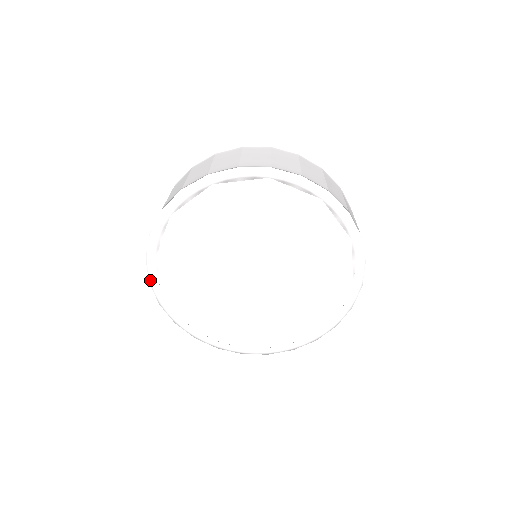
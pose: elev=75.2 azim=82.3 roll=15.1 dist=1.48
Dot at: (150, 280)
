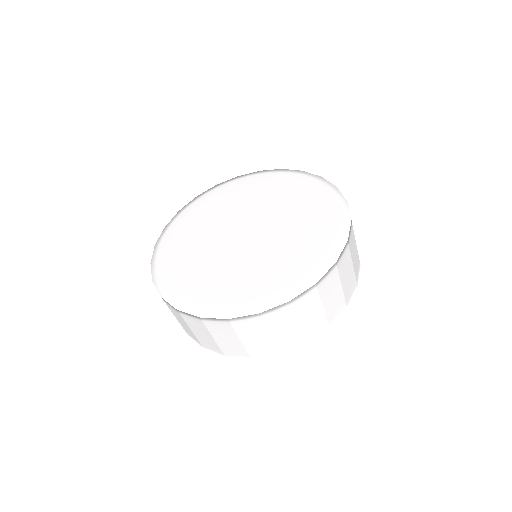
Dot at: occluded
